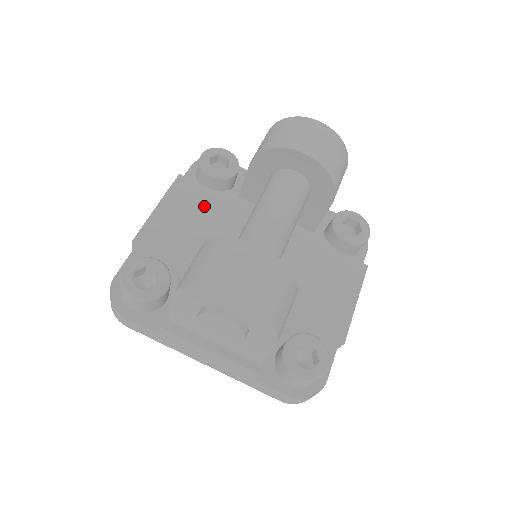
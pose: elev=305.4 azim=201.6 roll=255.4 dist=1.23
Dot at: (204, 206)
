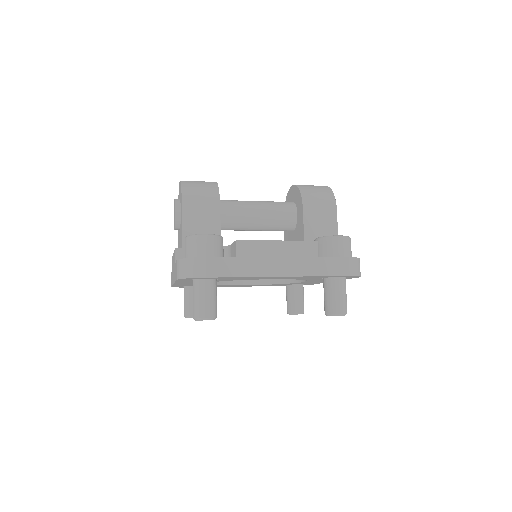
Dot at: occluded
